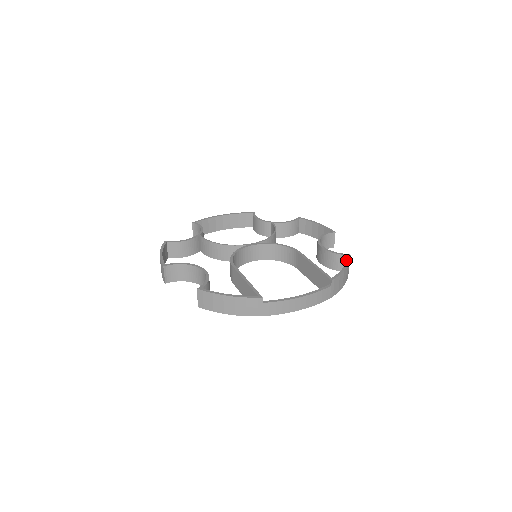
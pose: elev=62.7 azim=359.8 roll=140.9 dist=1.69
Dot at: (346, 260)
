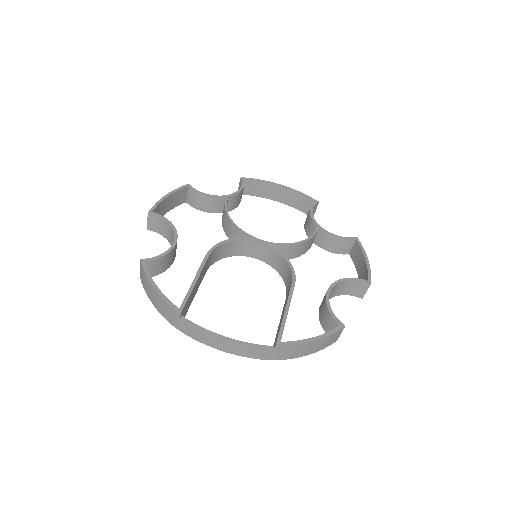
Dot at: occluded
